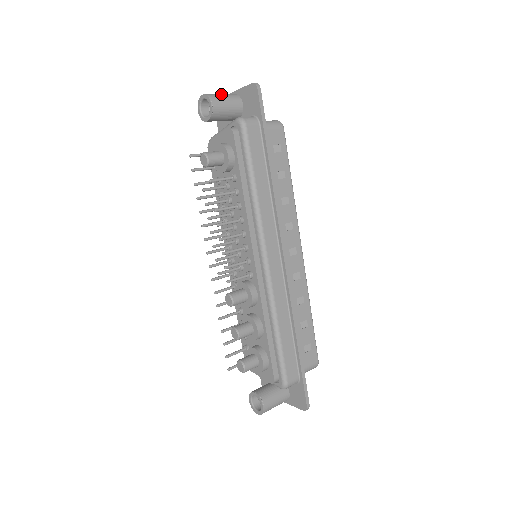
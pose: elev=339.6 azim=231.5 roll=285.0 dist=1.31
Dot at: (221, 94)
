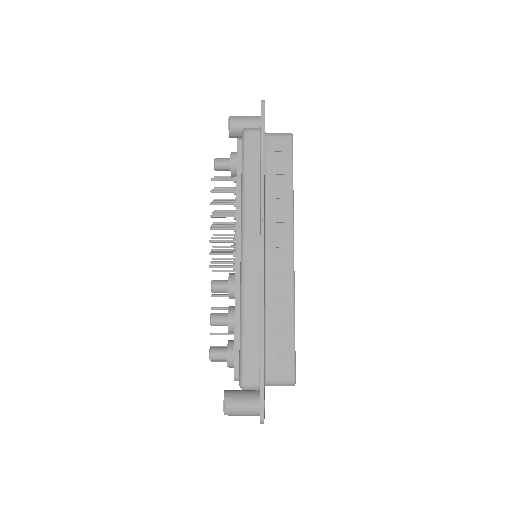
Dot at: occluded
